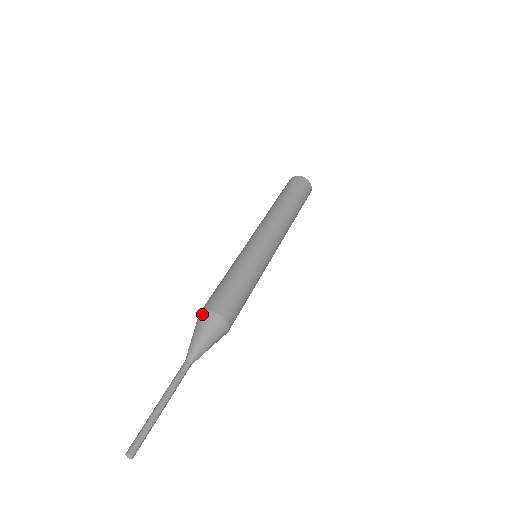
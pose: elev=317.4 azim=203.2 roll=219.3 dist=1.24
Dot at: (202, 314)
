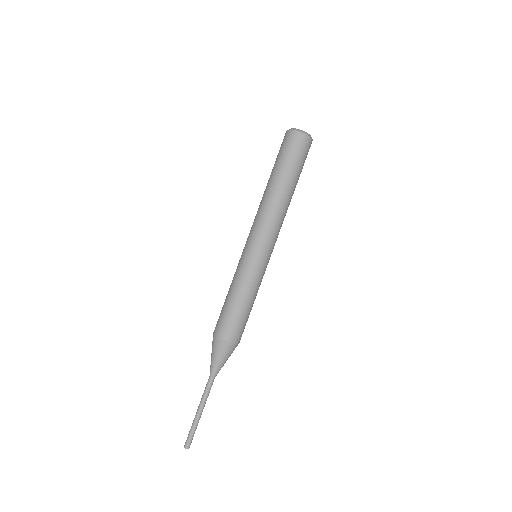
Dot at: occluded
